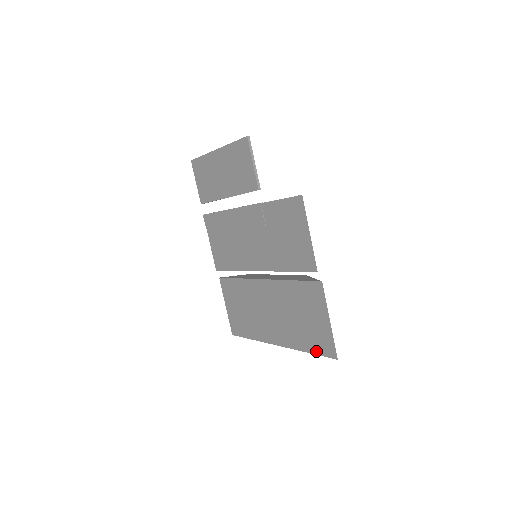
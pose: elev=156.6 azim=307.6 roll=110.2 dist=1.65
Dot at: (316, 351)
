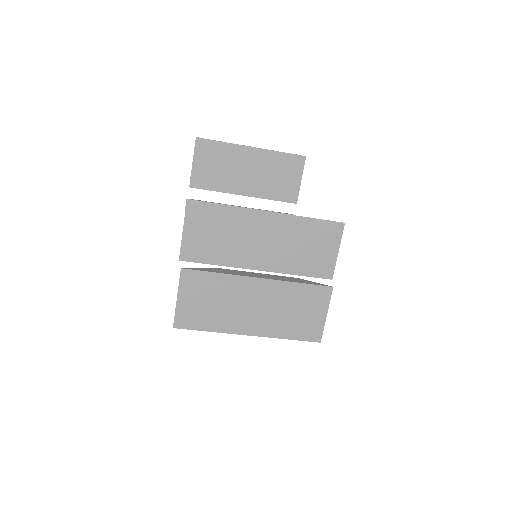
Dot at: (300, 338)
